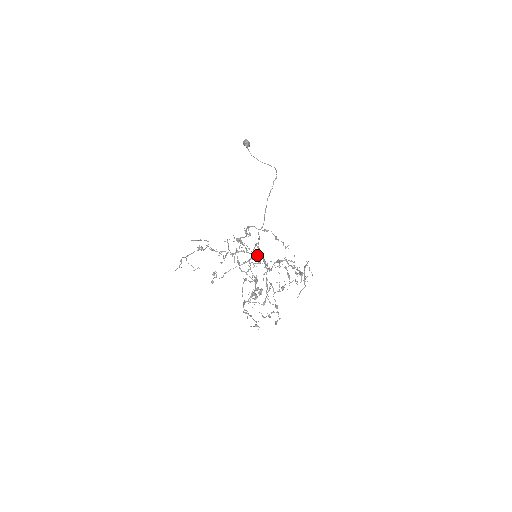
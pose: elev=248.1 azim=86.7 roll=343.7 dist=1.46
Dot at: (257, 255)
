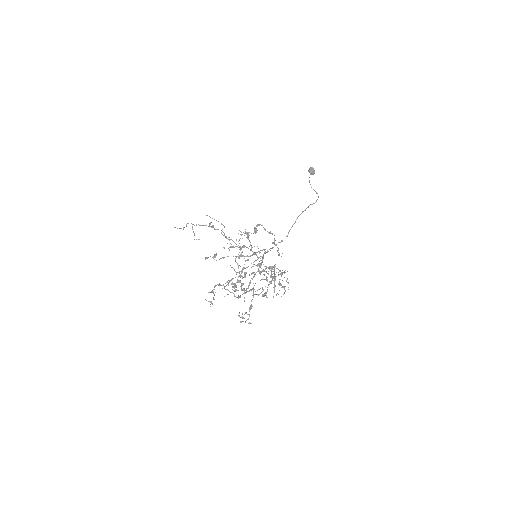
Dot at: (258, 257)
